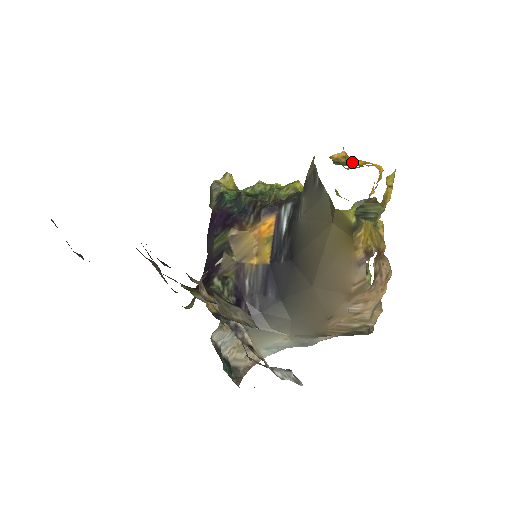
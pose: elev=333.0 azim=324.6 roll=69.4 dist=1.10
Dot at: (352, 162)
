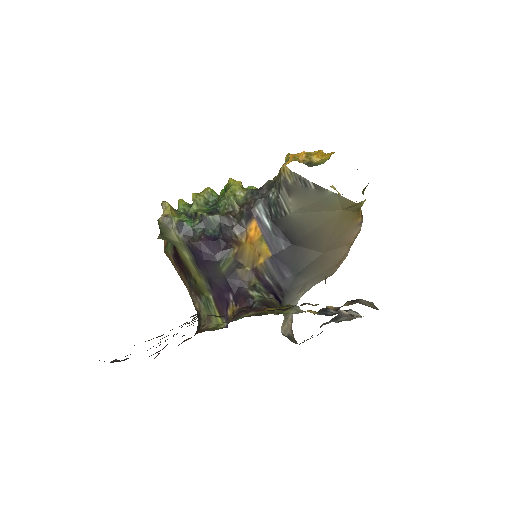
Dot at: (315, 159)
